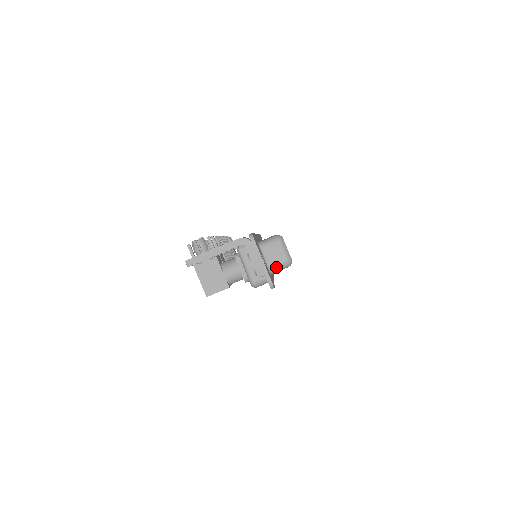
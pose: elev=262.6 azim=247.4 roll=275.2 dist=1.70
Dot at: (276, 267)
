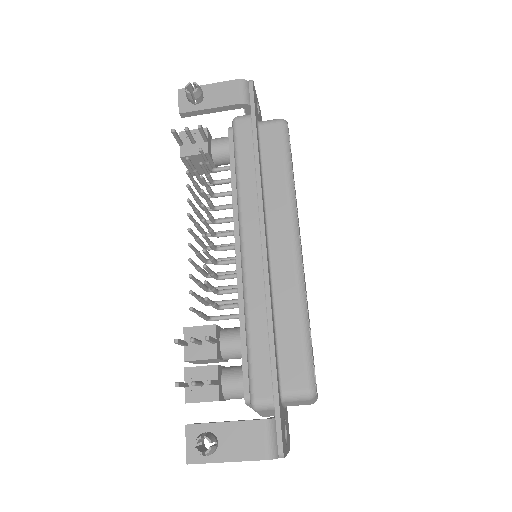
Dot at: occluded
